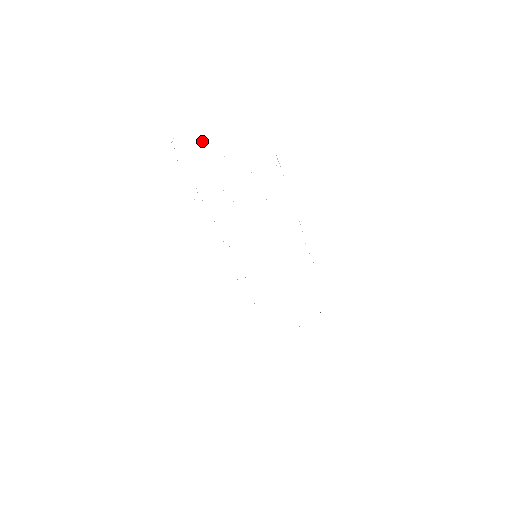
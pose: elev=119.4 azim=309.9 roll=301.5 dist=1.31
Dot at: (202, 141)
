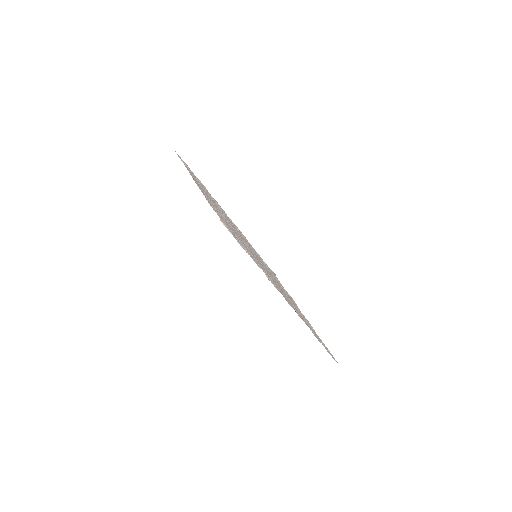
Dot at: (195, 180)
